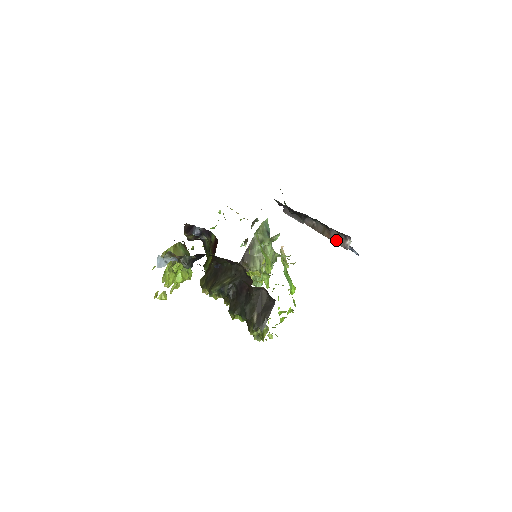
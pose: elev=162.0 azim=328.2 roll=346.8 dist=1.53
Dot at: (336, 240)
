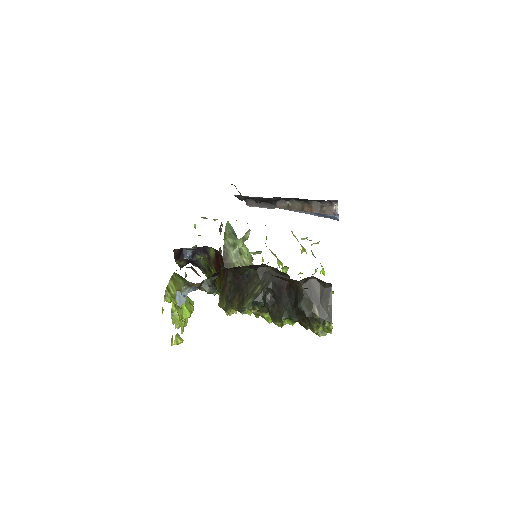
Dot at: (321, 210)
